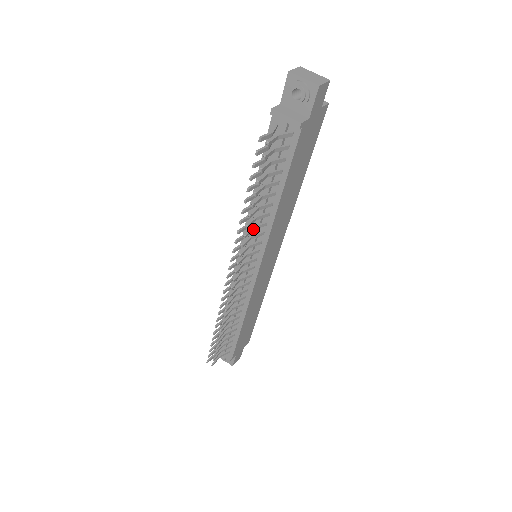
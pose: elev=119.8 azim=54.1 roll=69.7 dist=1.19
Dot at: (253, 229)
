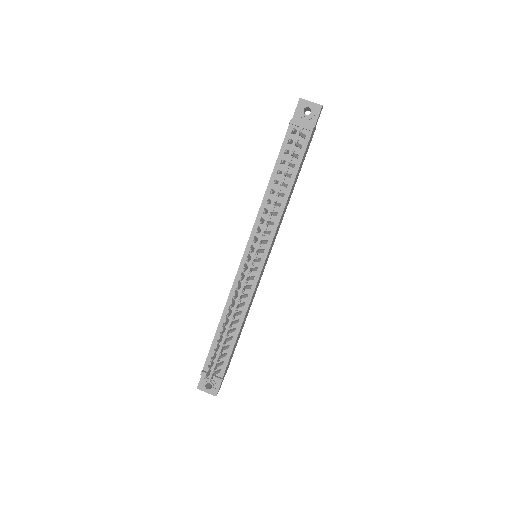
Dot at: occluded
